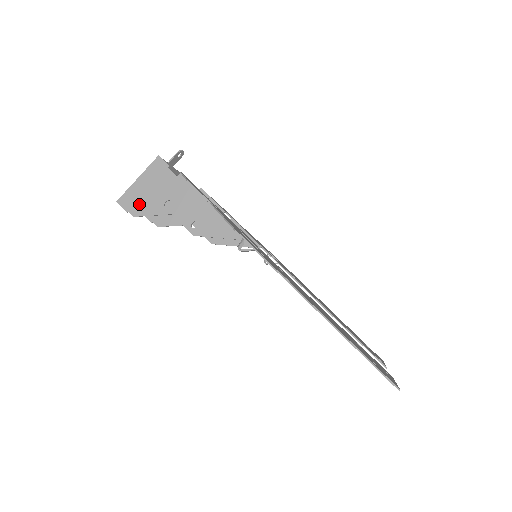
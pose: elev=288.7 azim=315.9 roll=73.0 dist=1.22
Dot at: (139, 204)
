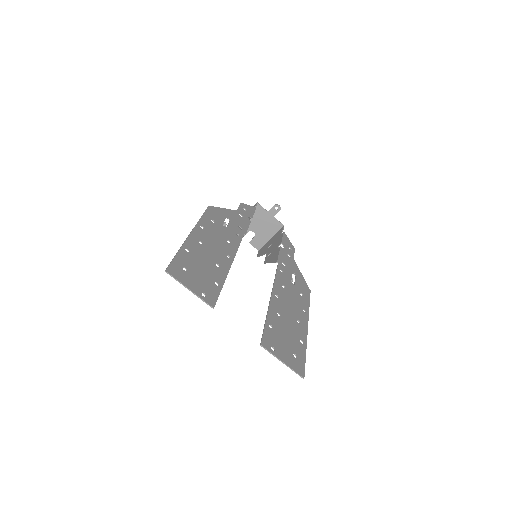
Dot at: occluded
